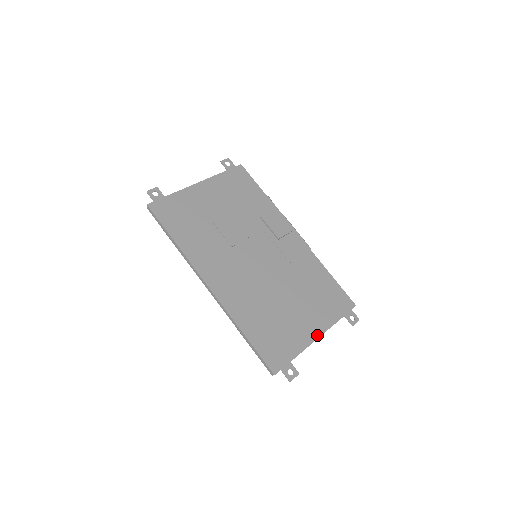
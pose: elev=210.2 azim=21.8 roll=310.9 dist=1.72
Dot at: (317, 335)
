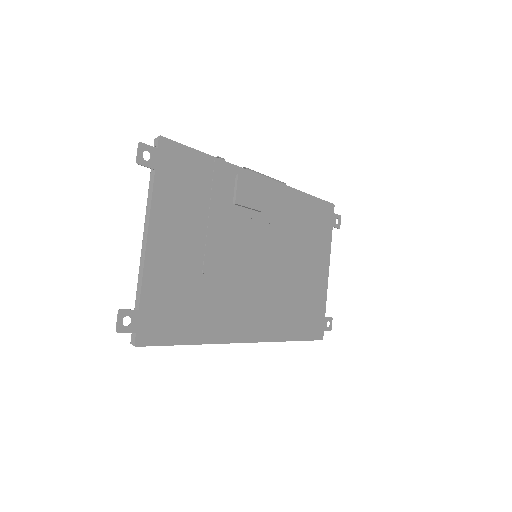
Dot at: (327, 271)
